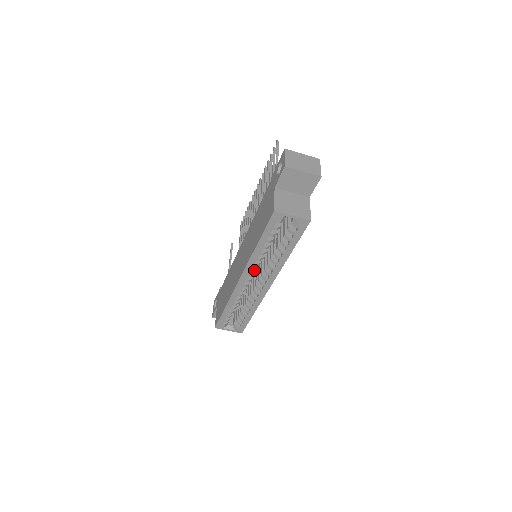
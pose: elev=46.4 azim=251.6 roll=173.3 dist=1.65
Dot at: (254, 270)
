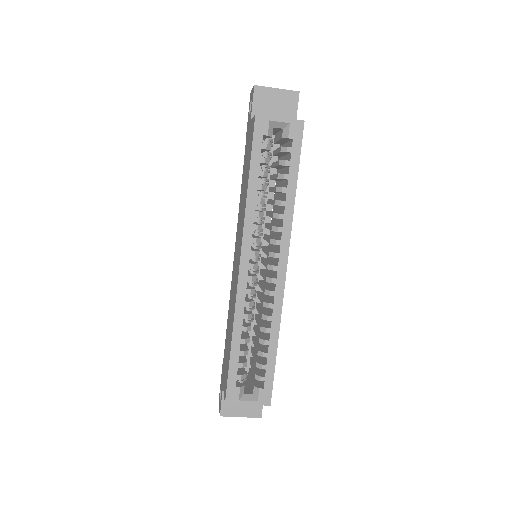
Dot at: (256, 239)
